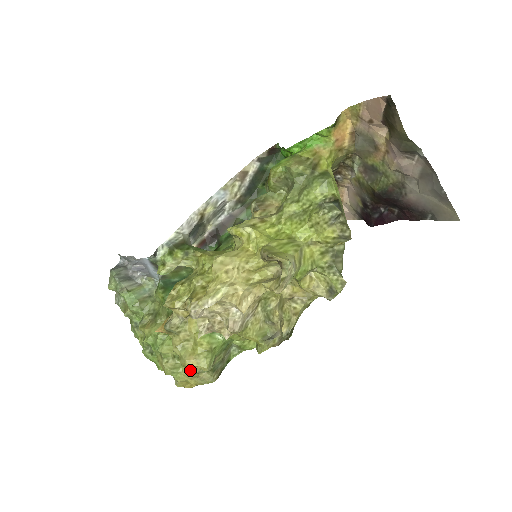
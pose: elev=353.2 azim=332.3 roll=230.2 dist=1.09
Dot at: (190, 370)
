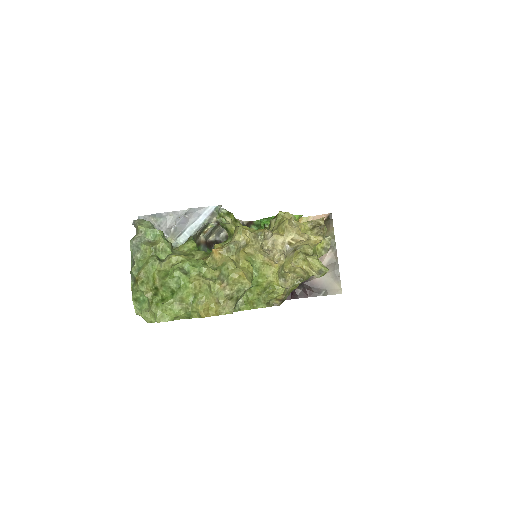
Dot at: (227, 289)
